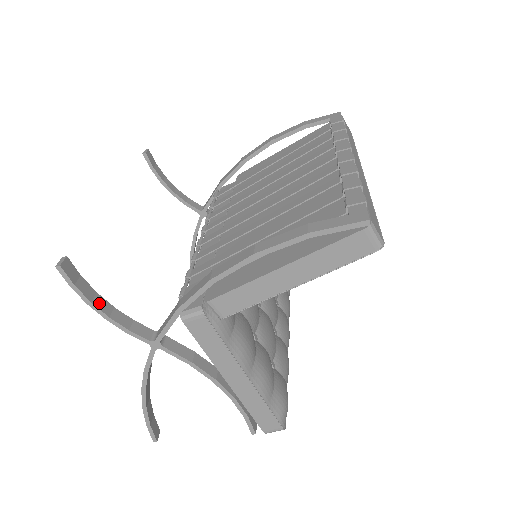
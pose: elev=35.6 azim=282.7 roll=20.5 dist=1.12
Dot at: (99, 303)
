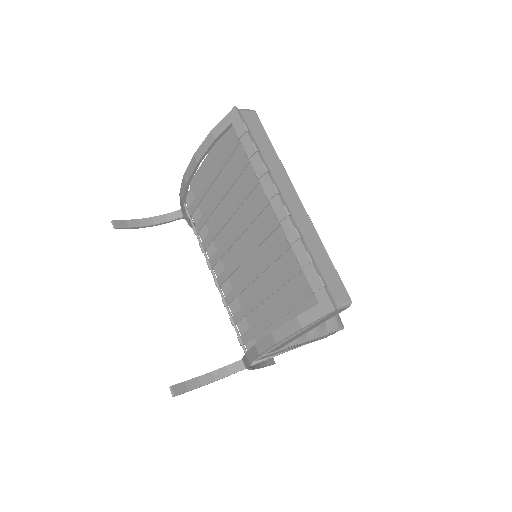
Dot at: (204, 381)
